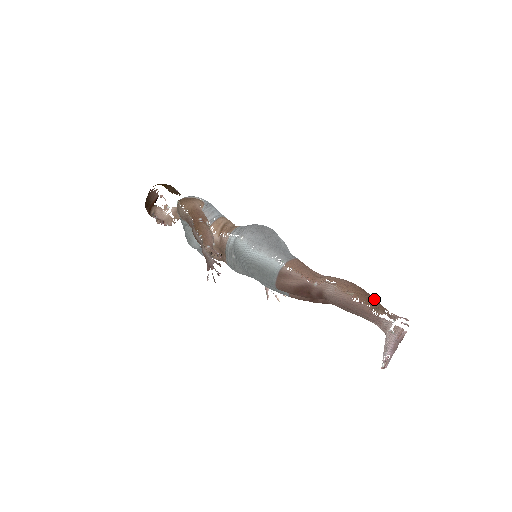
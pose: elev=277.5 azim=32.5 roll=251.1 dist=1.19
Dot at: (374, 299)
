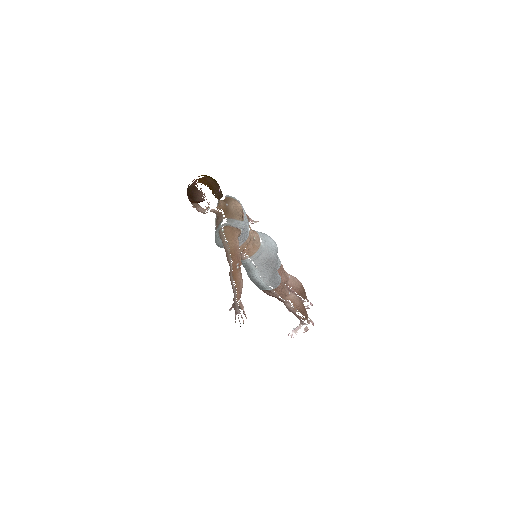
Dot at: (306, 314)
